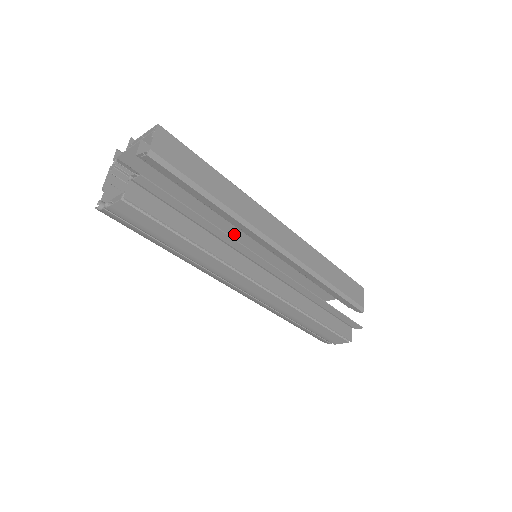
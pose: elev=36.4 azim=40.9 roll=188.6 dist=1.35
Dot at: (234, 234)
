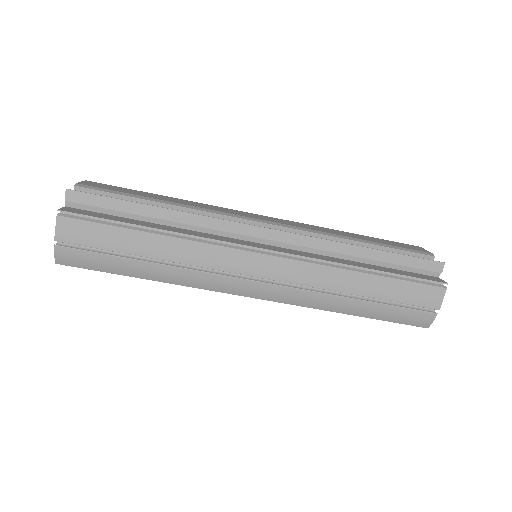
Dot at: occluded
